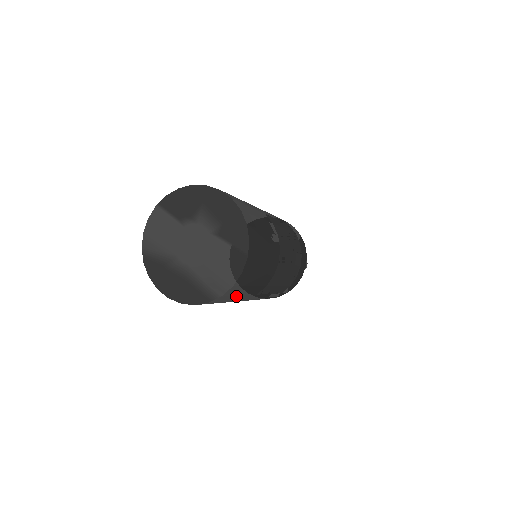
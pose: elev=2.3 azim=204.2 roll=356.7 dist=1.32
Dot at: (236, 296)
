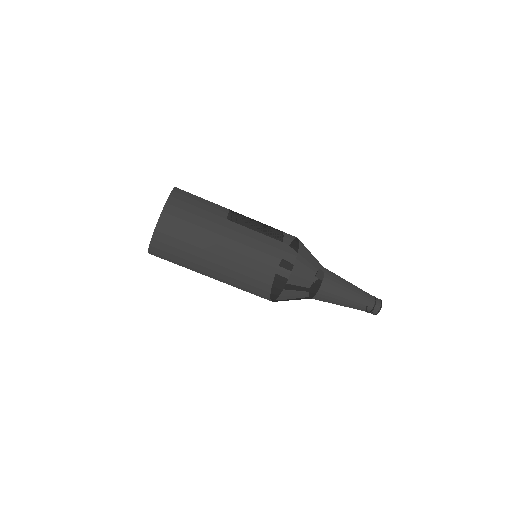
Dot at: (193, 207)
